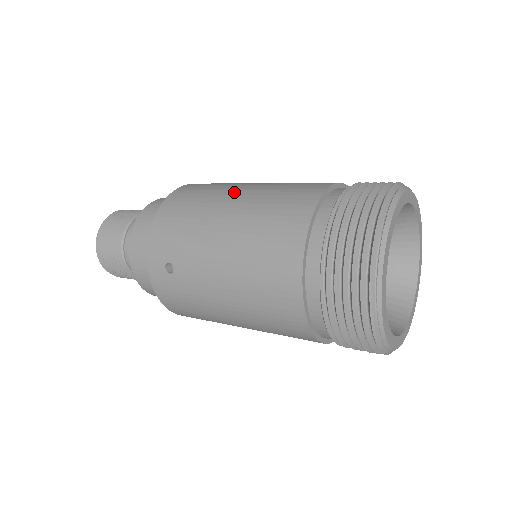
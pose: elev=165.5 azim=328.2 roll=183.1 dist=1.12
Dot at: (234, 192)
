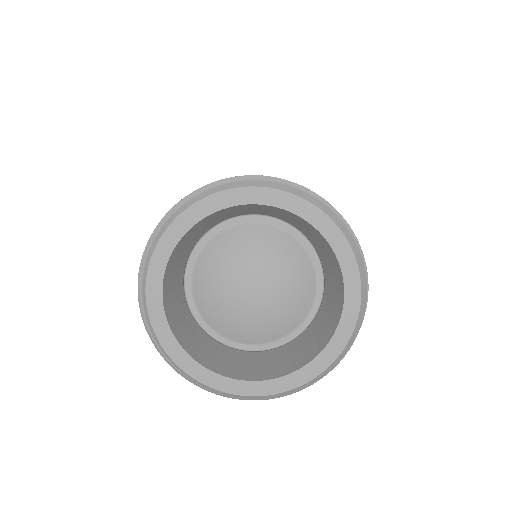
Dot at: occluded
